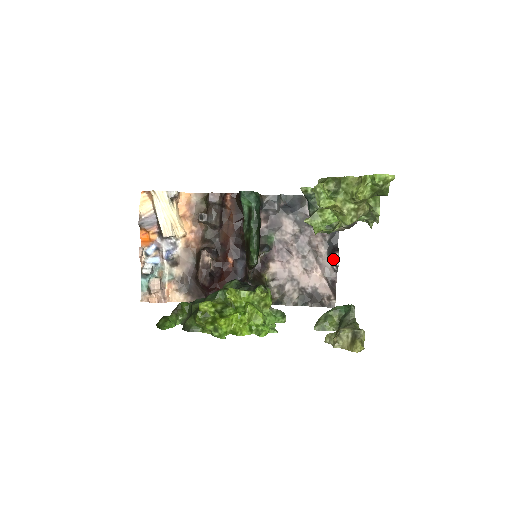
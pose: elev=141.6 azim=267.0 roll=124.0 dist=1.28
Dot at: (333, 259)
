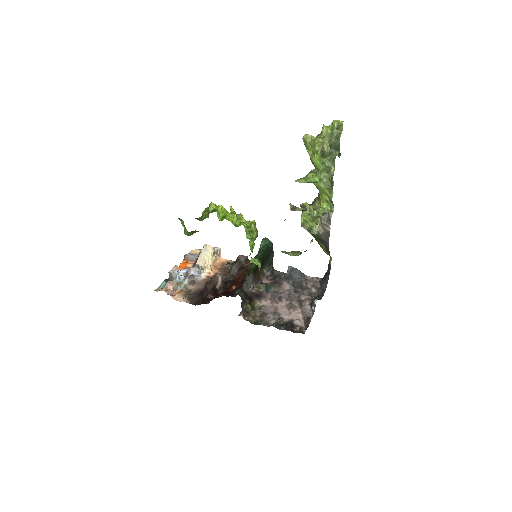
Dot at: (313, 301)
